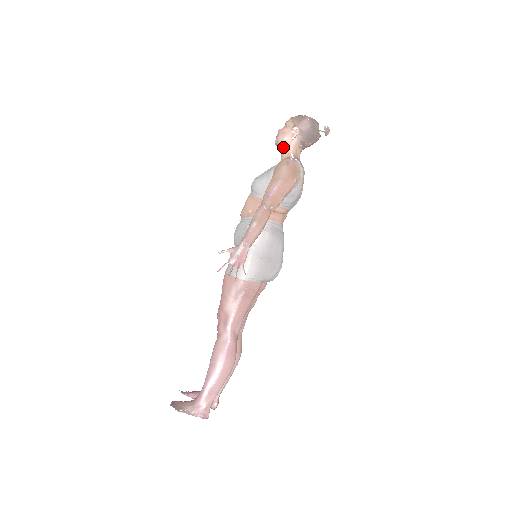
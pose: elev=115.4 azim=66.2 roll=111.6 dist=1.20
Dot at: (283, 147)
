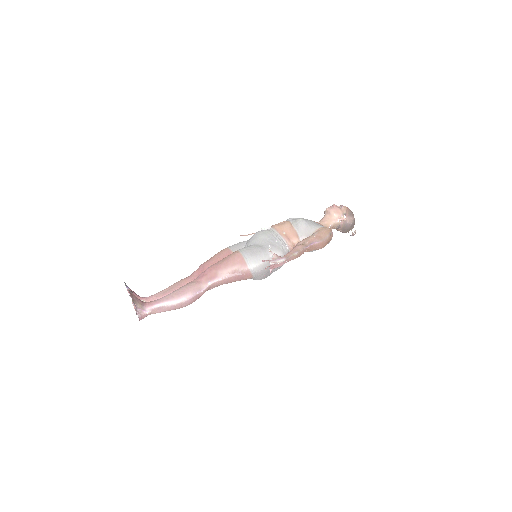
Dot at: (329, 217)
